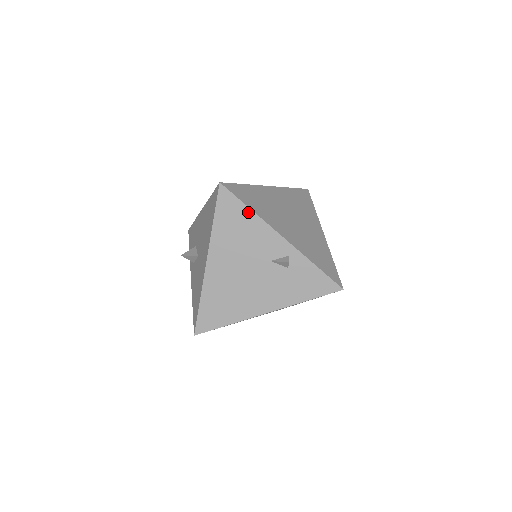
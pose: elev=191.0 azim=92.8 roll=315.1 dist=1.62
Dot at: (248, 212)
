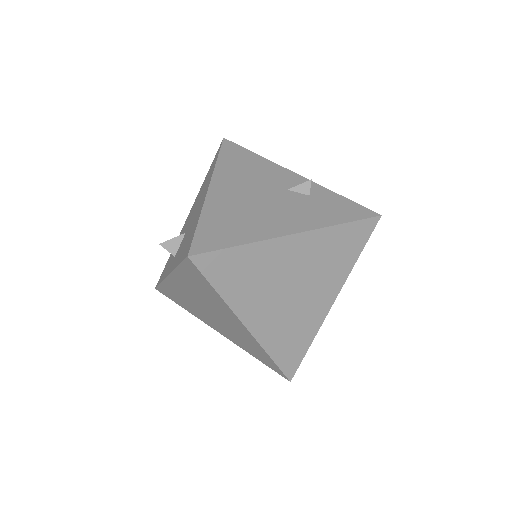
Dot at: (255, 156)
